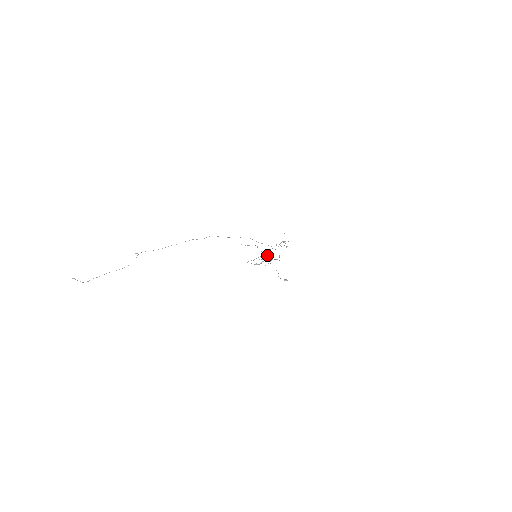
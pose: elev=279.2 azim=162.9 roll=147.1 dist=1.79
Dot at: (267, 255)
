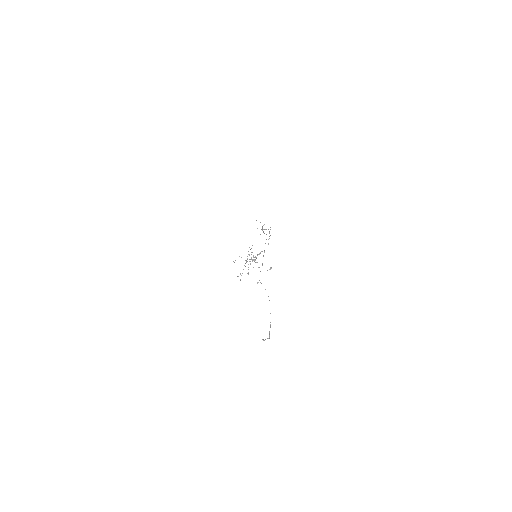
Dot at: occluded
